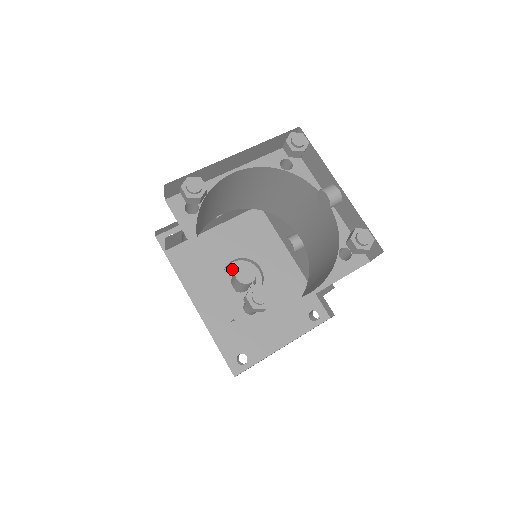
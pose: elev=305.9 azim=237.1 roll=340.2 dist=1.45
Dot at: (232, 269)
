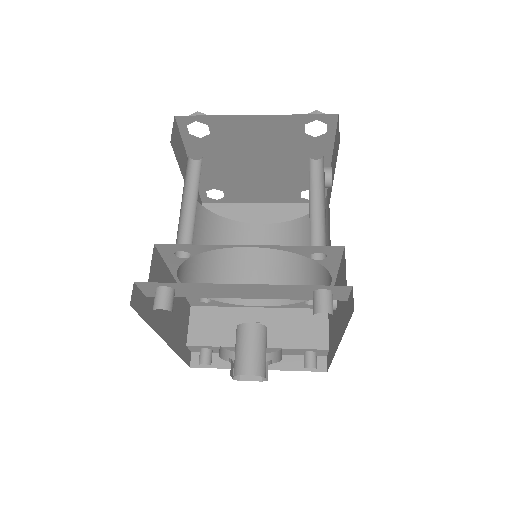
Dot at: occluded
